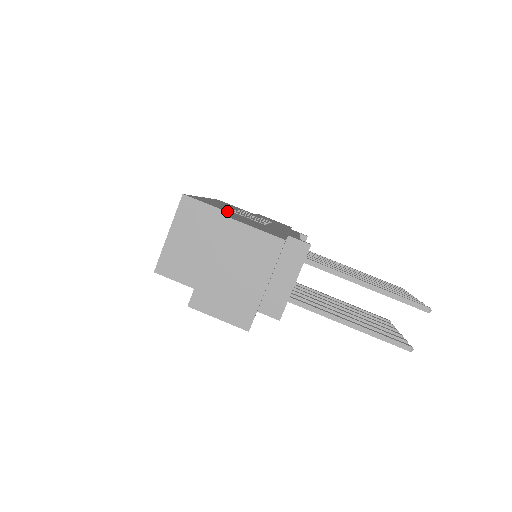
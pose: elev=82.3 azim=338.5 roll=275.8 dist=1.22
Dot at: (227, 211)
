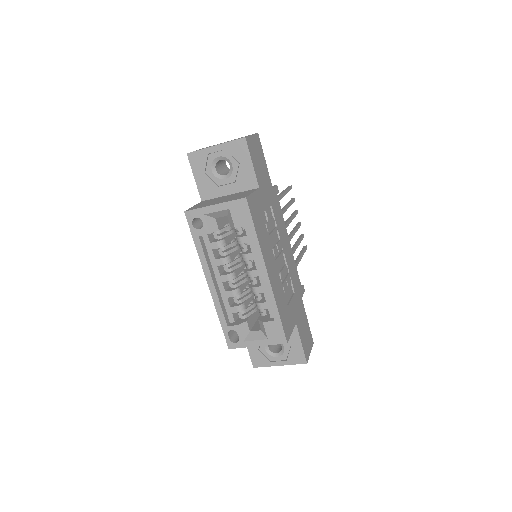
Dot at: (294, 322)
